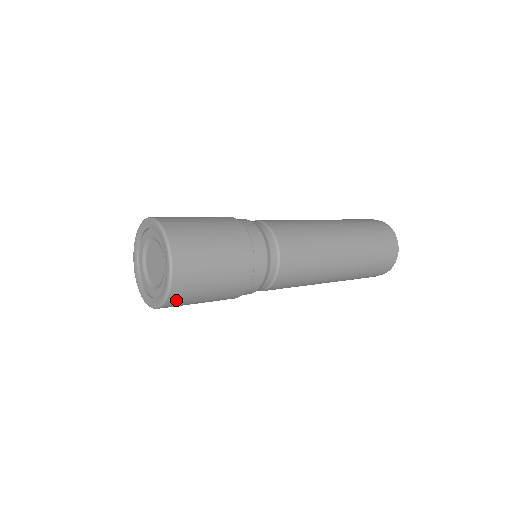
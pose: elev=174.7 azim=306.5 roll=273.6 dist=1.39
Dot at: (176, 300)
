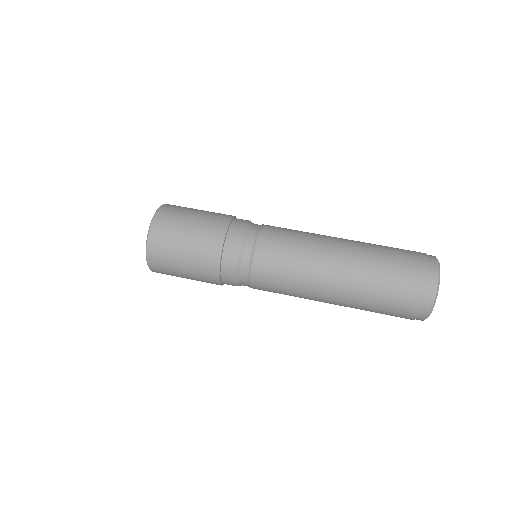
Dot at: occluded
